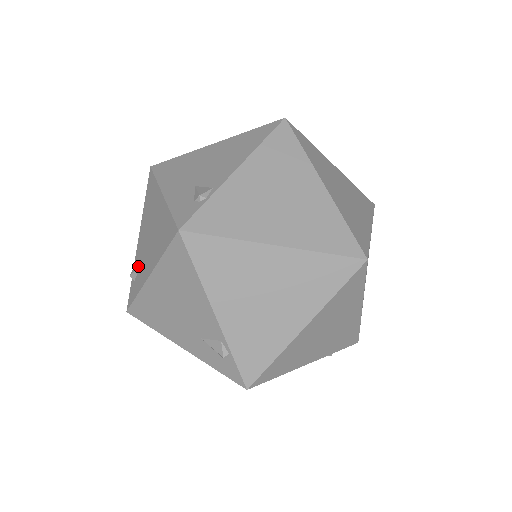
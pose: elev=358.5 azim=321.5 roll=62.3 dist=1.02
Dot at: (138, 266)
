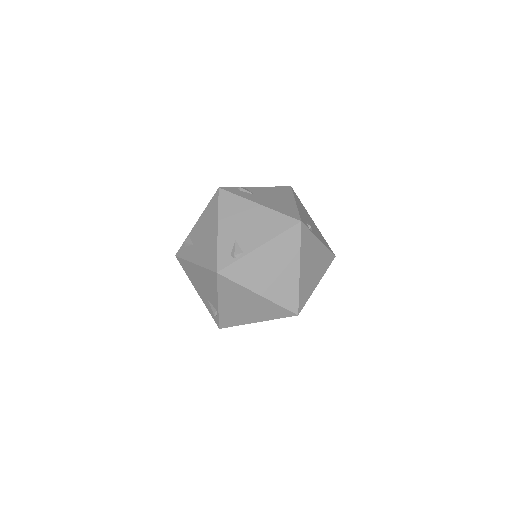
Dot at: (190, 244)
